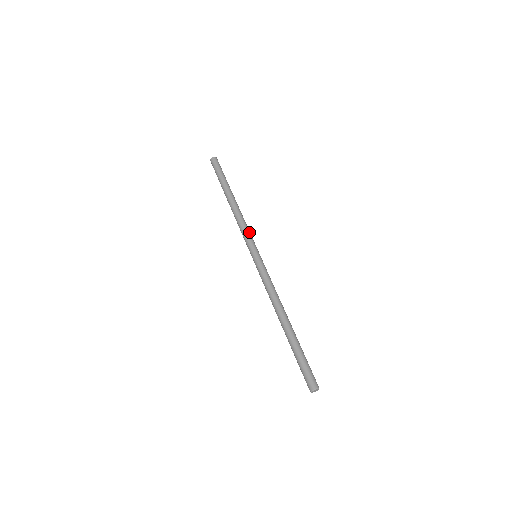
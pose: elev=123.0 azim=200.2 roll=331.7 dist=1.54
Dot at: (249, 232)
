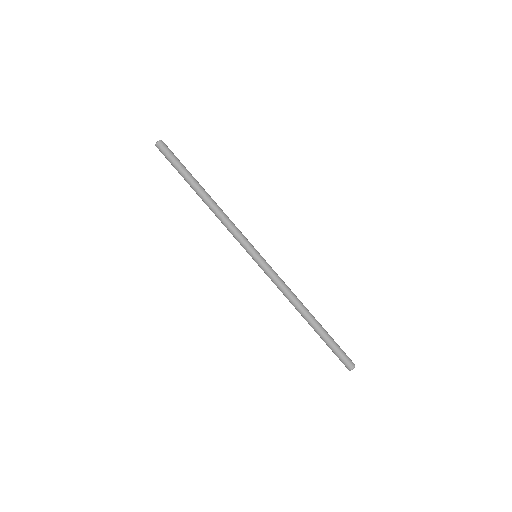
Dot at: (240, 231)
